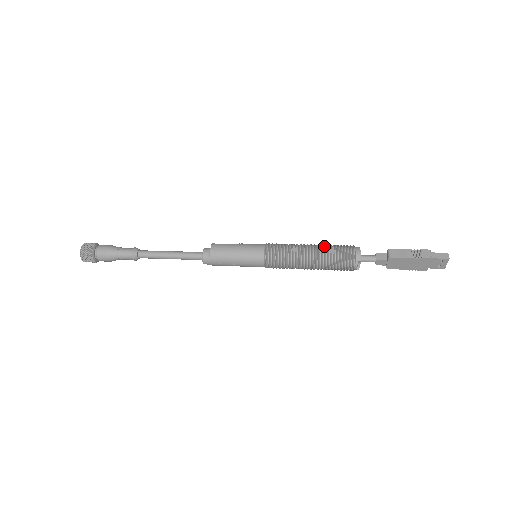
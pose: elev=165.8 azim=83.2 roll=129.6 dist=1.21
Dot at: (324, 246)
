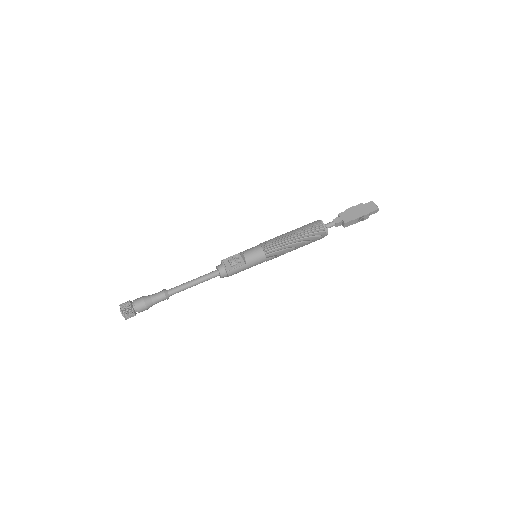
Dot at: (306, 241)
